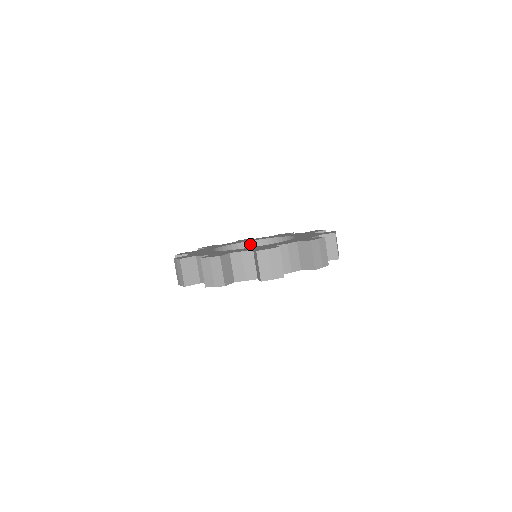
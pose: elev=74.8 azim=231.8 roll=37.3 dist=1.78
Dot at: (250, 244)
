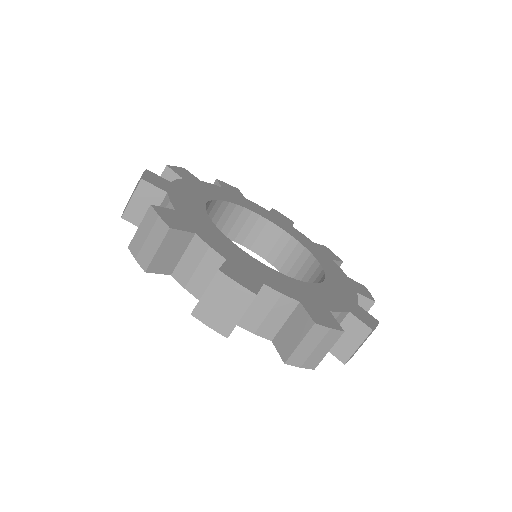
Dot at: (275, 230)
